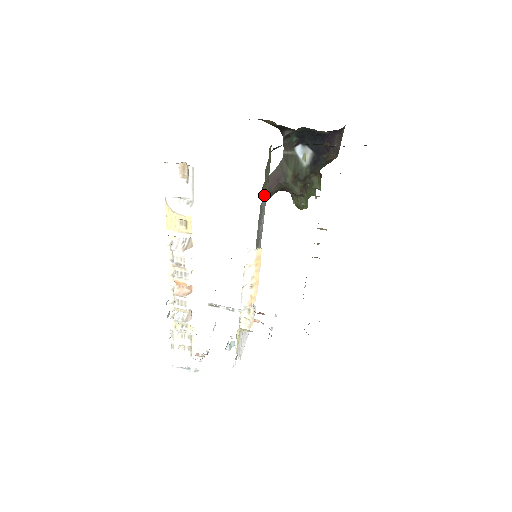
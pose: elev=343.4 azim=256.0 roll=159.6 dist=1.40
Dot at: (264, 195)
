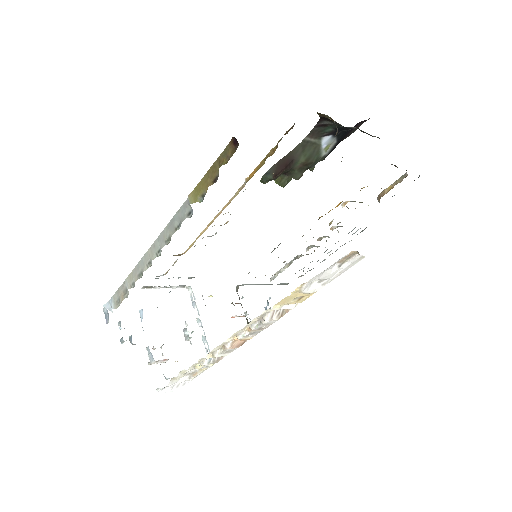
Dot at: occluded
